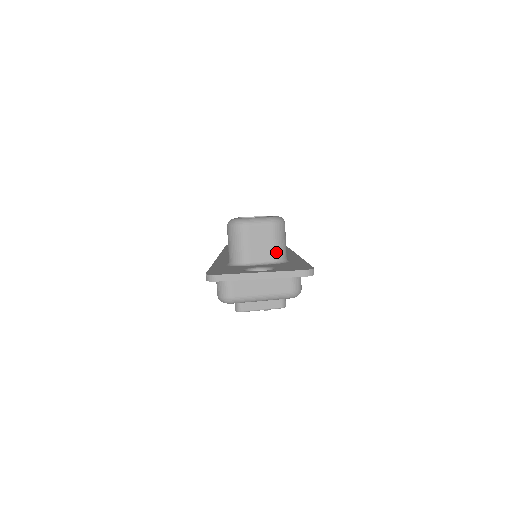
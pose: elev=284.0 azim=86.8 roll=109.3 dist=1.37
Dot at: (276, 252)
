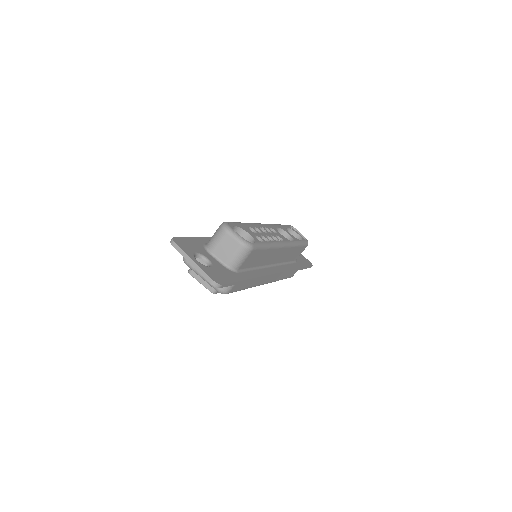
Dot at: (230, 260)
